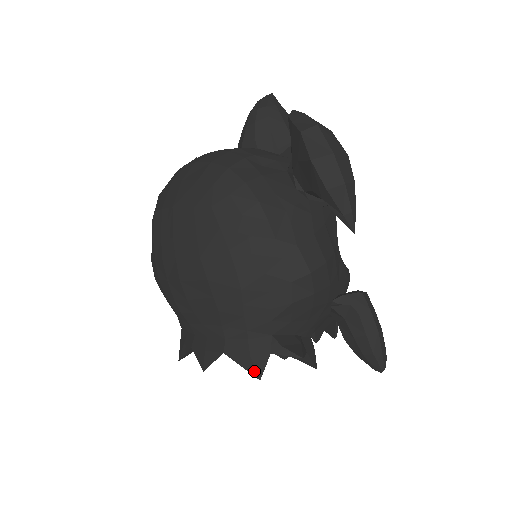
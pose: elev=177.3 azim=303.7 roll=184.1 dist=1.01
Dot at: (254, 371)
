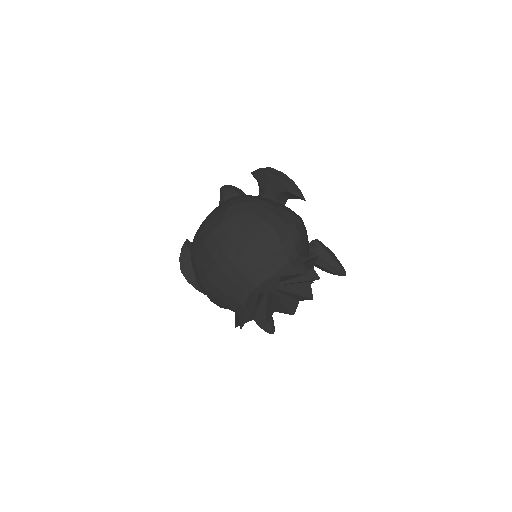
Dot at: (302, 272)
